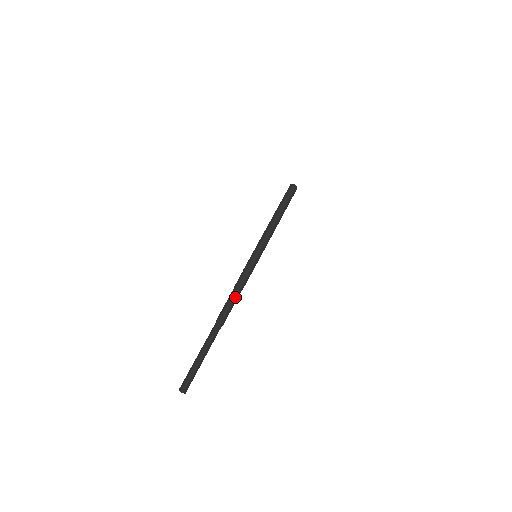
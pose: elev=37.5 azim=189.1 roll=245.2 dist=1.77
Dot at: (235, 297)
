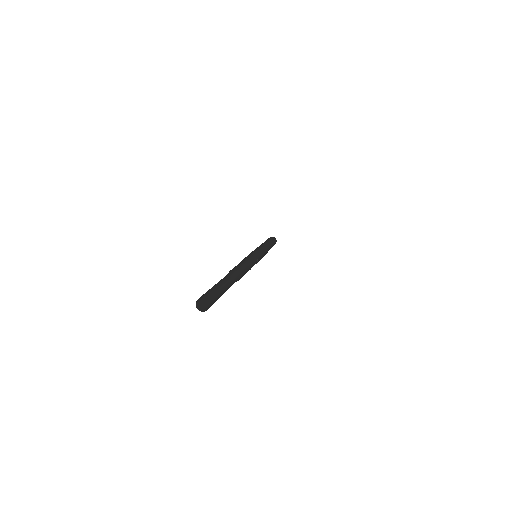
Dot at: (246, 272)
